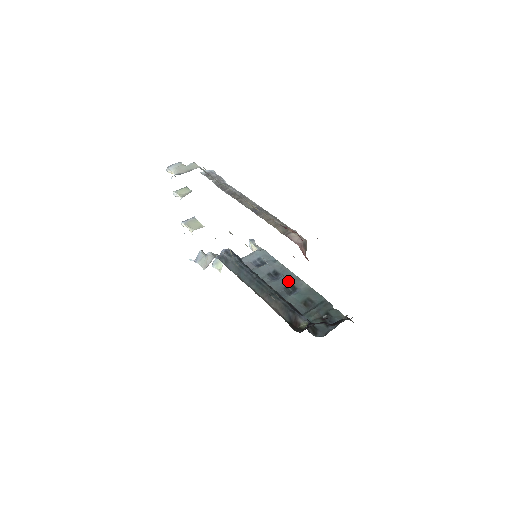
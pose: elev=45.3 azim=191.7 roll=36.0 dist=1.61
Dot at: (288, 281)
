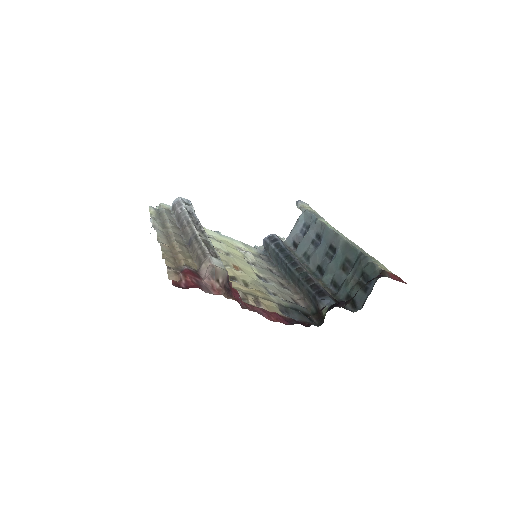
Dot at: (328, 243)
